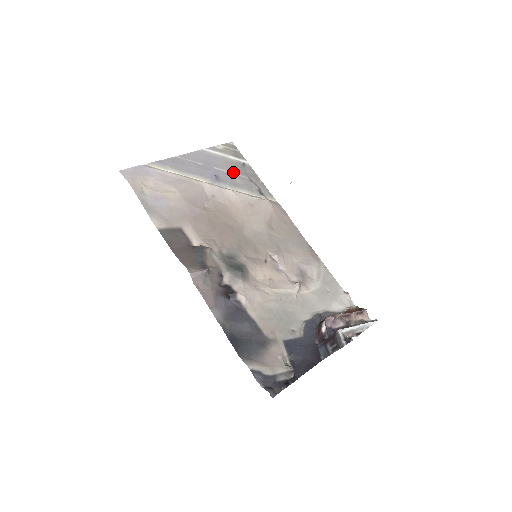
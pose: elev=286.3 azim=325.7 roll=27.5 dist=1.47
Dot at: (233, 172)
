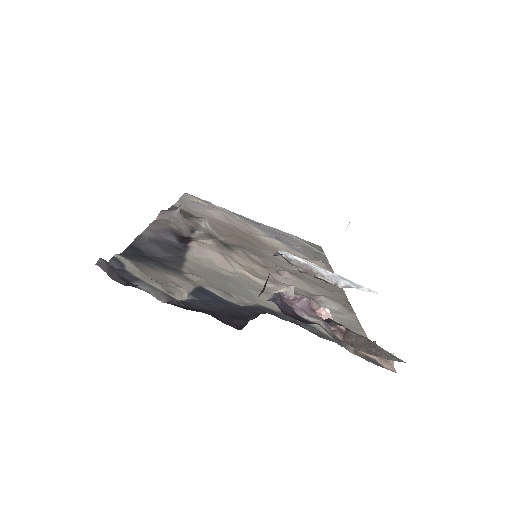
Dot at: occluded
